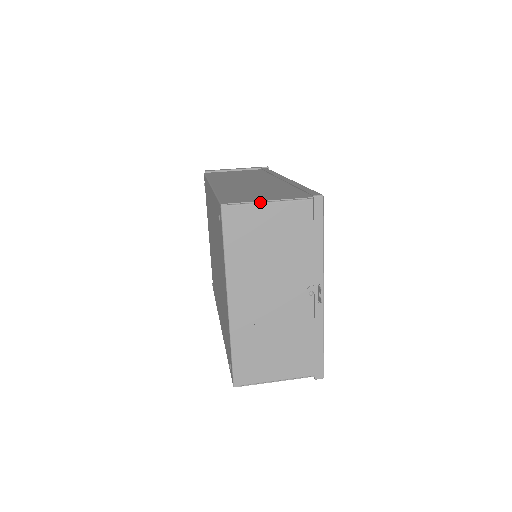
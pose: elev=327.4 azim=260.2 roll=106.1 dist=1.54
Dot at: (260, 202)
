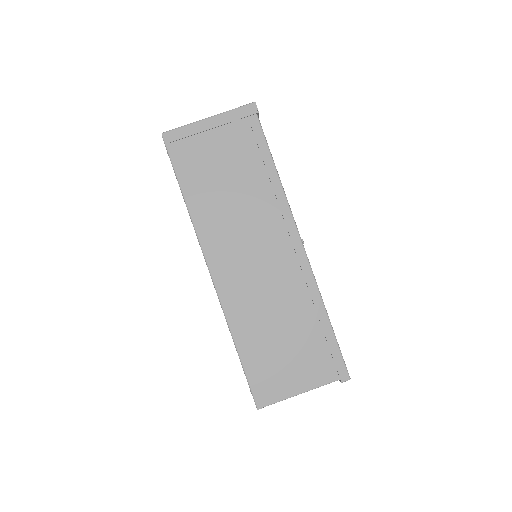
Dot at: occluded
